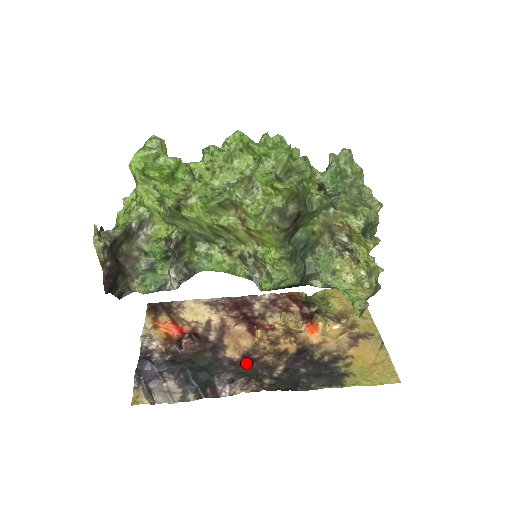
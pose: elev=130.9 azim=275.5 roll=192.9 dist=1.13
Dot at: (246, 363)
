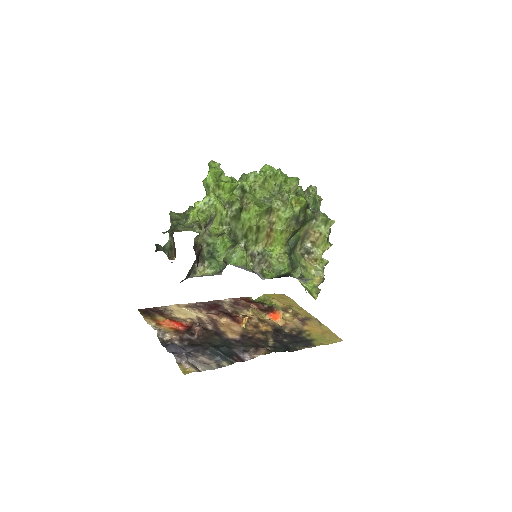
Dot at: (247, 340)
